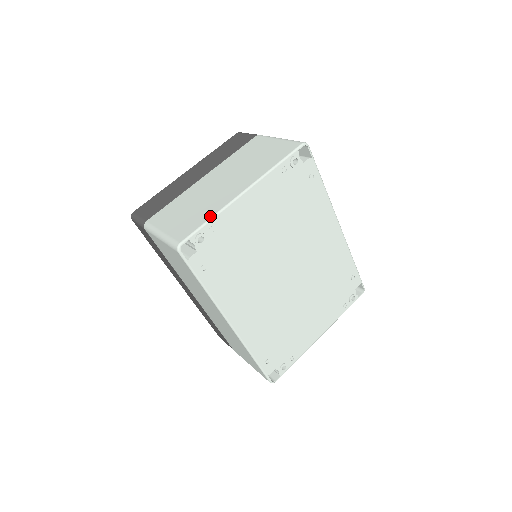
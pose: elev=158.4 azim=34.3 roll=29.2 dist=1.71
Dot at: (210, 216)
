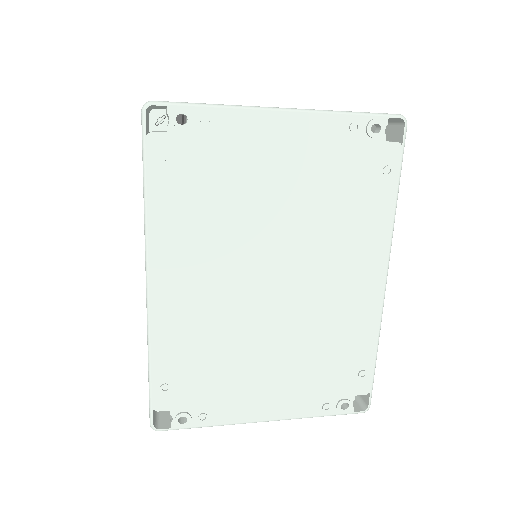
Dot at: occluded
